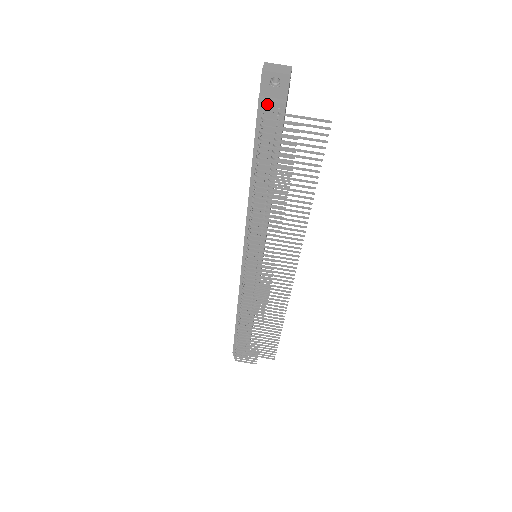
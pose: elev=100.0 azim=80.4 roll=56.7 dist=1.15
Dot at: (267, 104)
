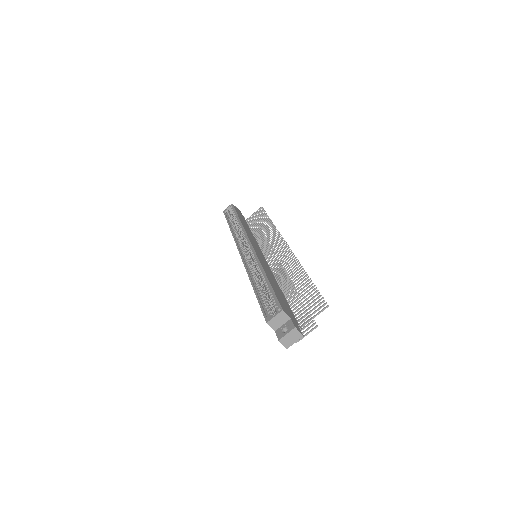
Dot at: occluded
